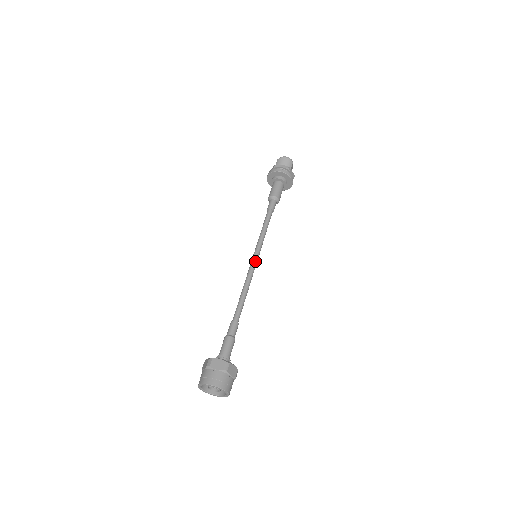
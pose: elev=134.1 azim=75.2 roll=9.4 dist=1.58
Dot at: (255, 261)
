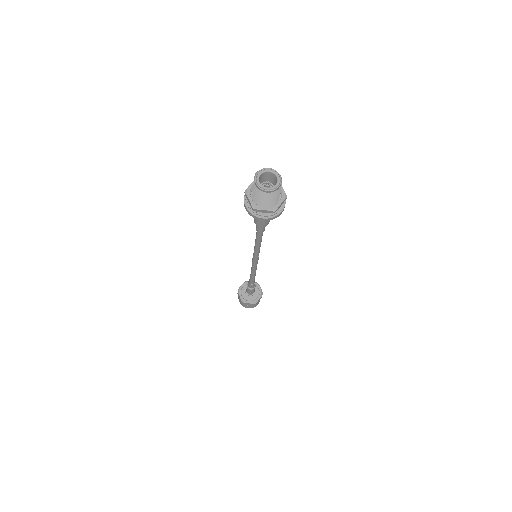
Dot at: (256, 262)
